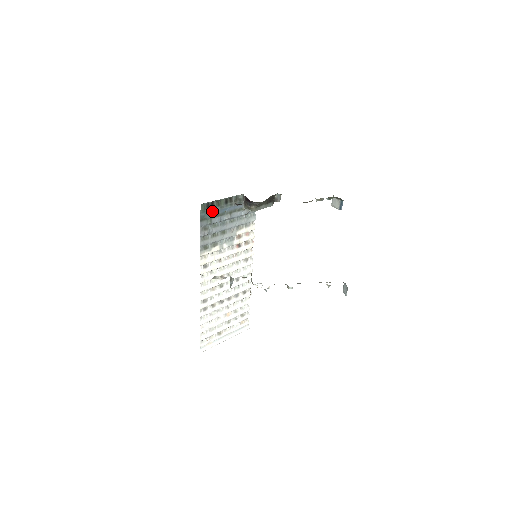
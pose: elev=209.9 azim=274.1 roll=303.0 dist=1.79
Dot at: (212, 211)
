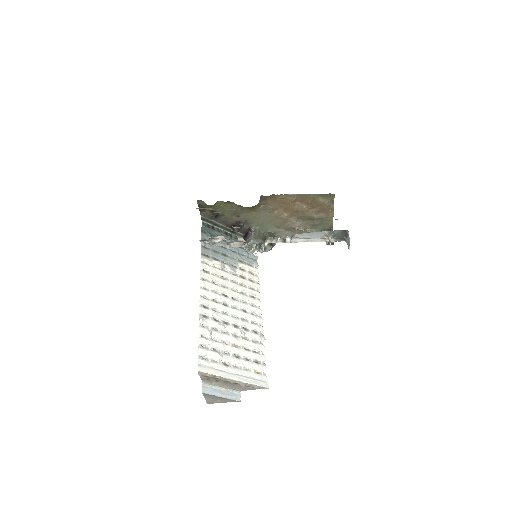
Dot at: (213, 232)
